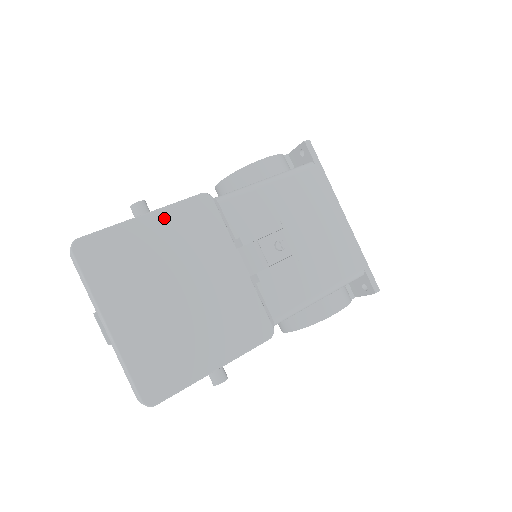
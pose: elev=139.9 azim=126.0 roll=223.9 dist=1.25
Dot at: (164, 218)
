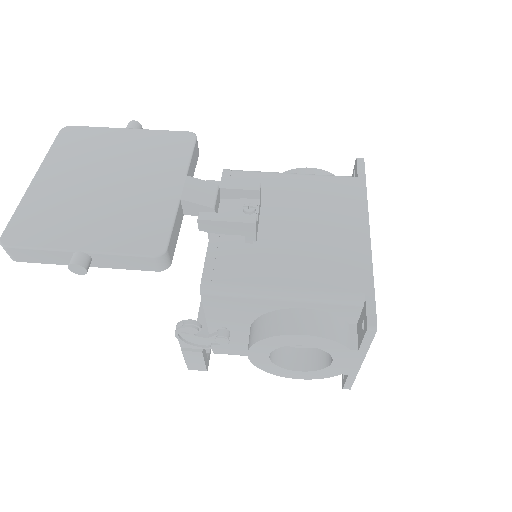
Dot at: (142, 135)
